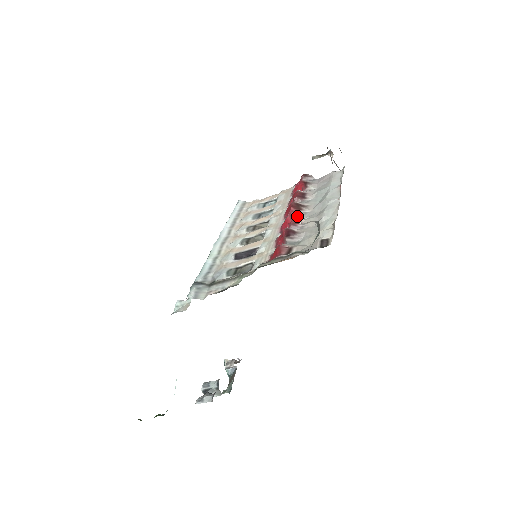
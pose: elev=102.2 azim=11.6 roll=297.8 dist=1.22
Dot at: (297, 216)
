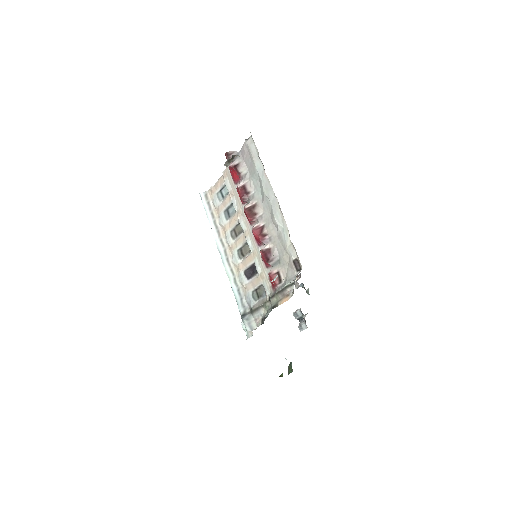
Dot at: (258, 225)
